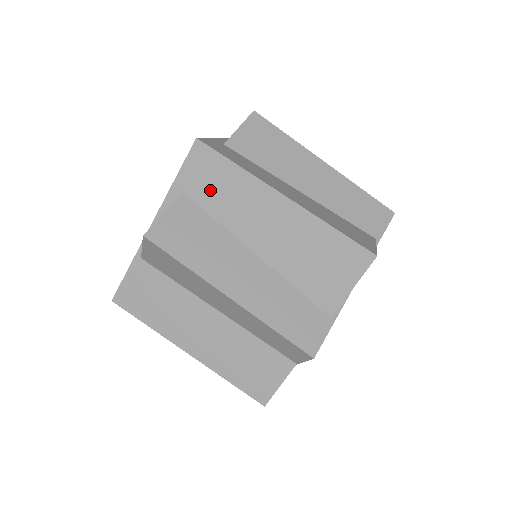
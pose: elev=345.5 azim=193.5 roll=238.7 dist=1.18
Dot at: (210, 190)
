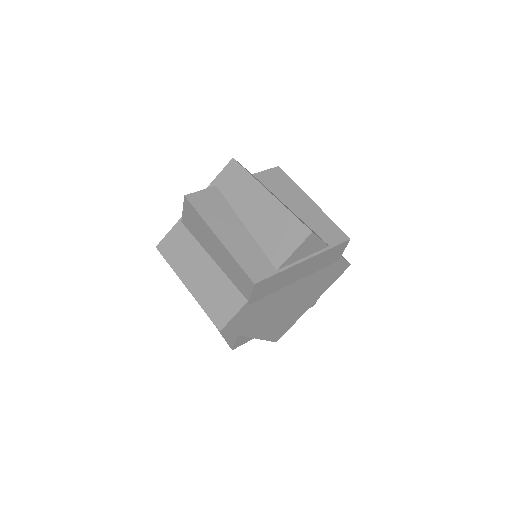
Dot at: (231, 186)
